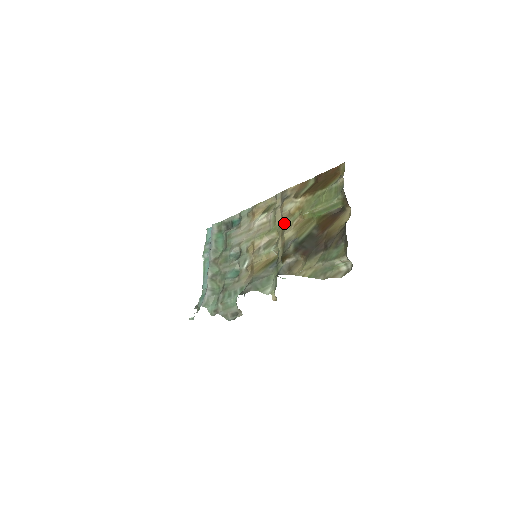
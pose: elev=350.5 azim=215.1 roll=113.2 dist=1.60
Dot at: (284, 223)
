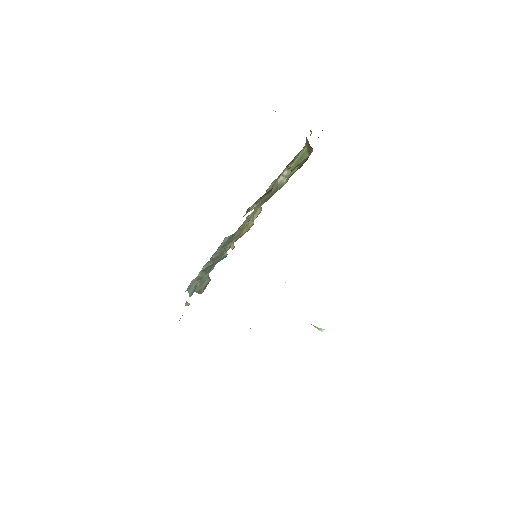
Dot at: occluded
